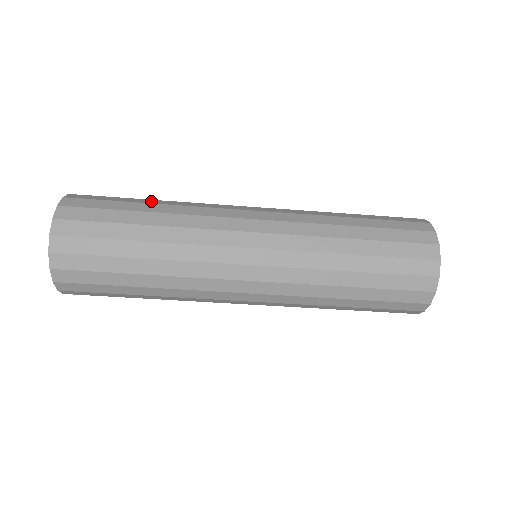
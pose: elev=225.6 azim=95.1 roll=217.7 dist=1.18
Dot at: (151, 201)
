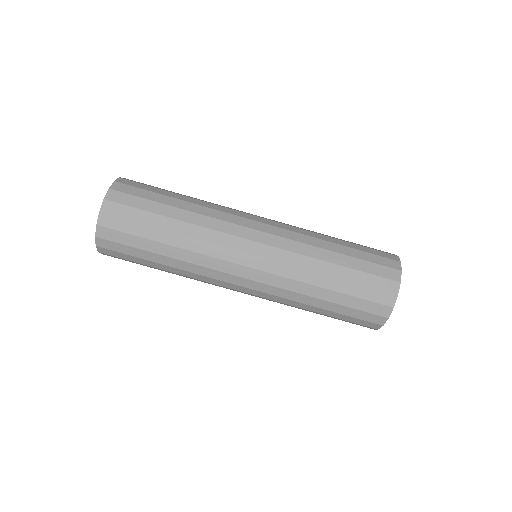
Dot at: occluded
